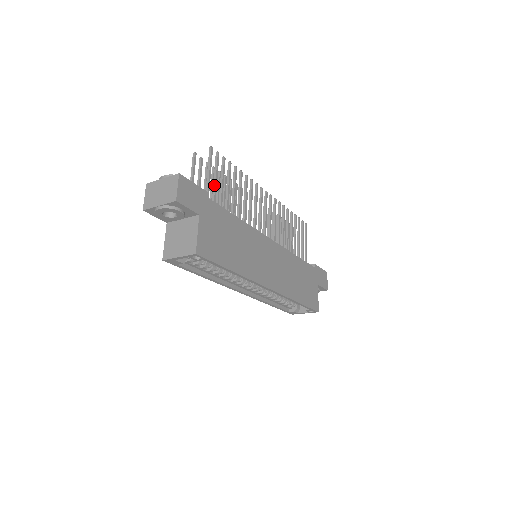
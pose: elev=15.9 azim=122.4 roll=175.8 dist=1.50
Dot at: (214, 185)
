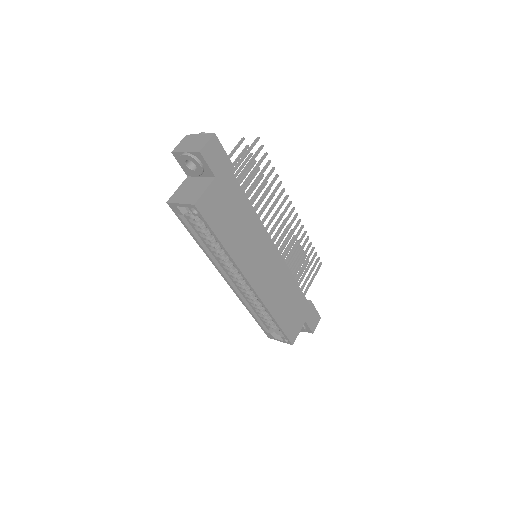
Dot at: (245, 168)
